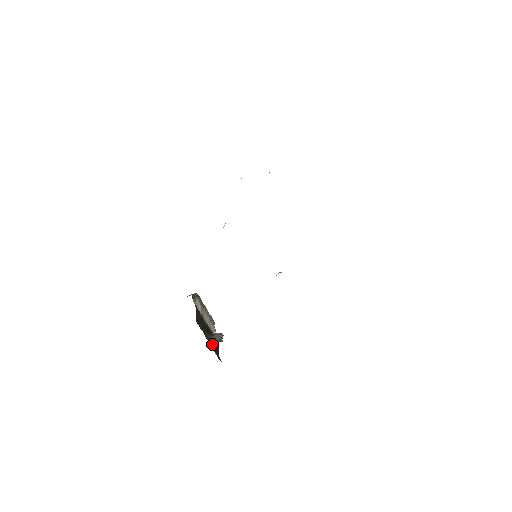
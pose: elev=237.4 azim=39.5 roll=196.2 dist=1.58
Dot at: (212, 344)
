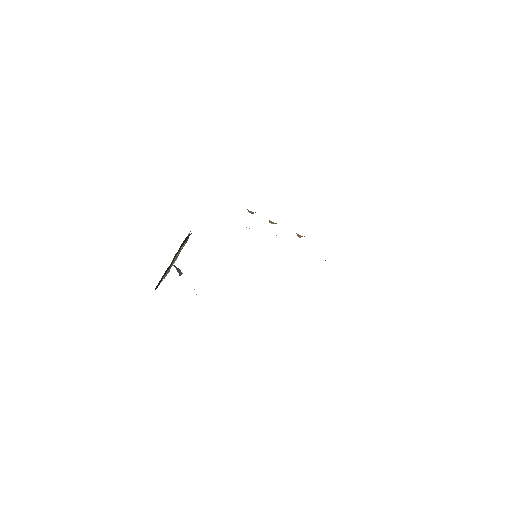
Dot at: (163, 275)
